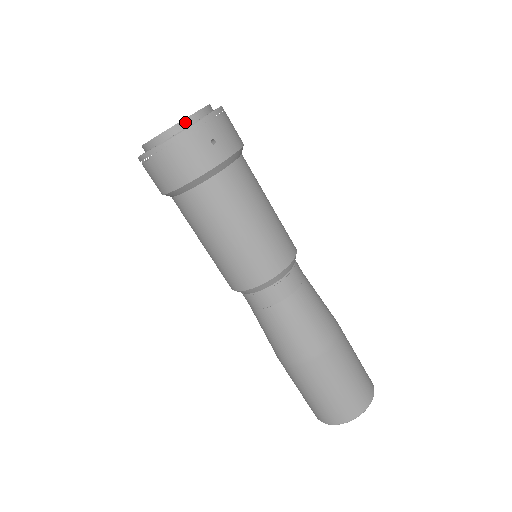
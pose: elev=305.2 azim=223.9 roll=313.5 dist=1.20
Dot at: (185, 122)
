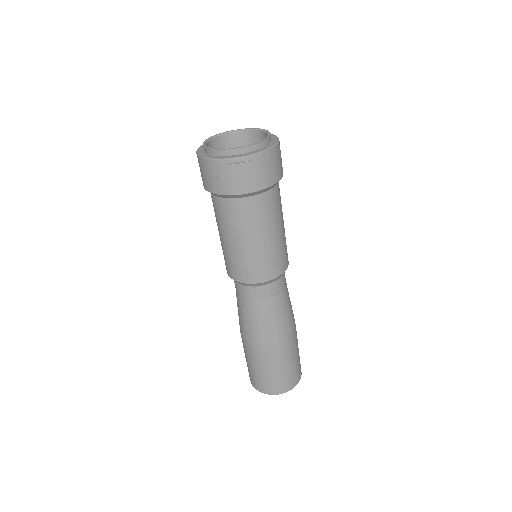
Dot at: (270, 138)
